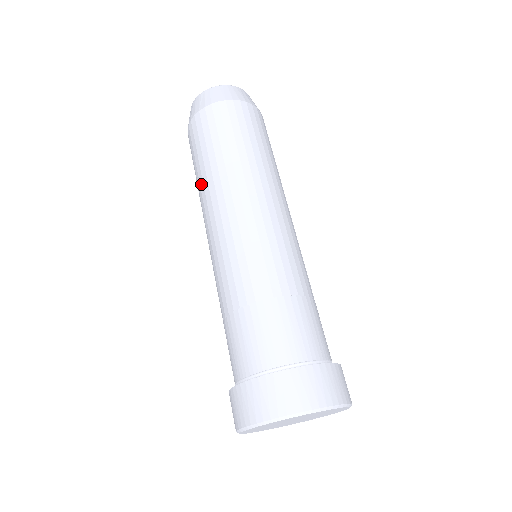
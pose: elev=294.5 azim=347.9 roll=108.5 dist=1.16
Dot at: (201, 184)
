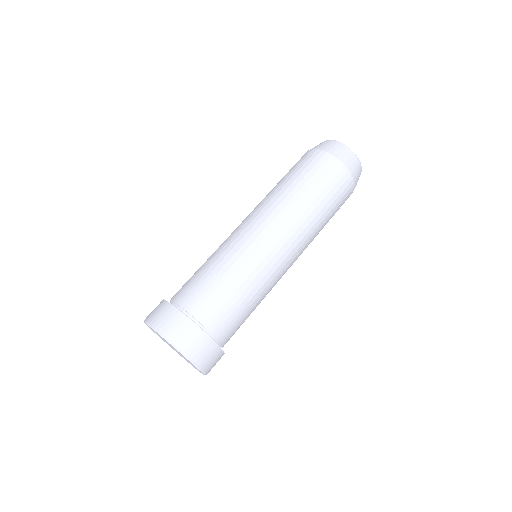
Dot at: (270, 191)
